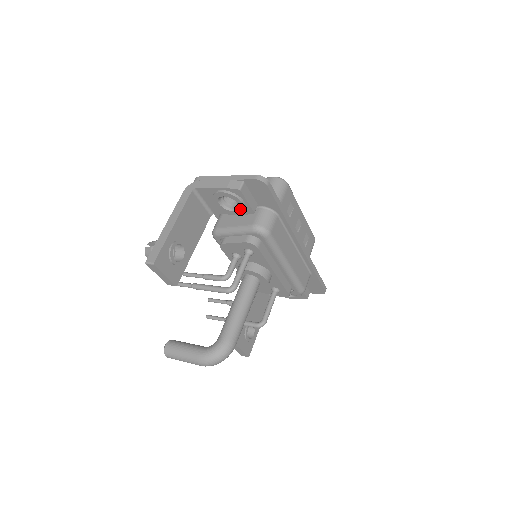
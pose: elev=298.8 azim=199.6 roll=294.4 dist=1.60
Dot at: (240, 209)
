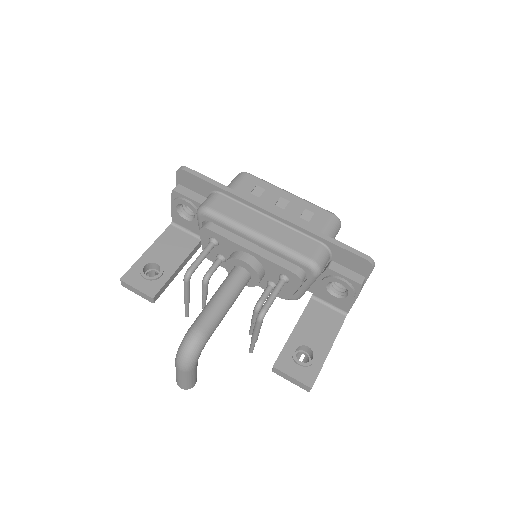
Dot at: (192, 209)
